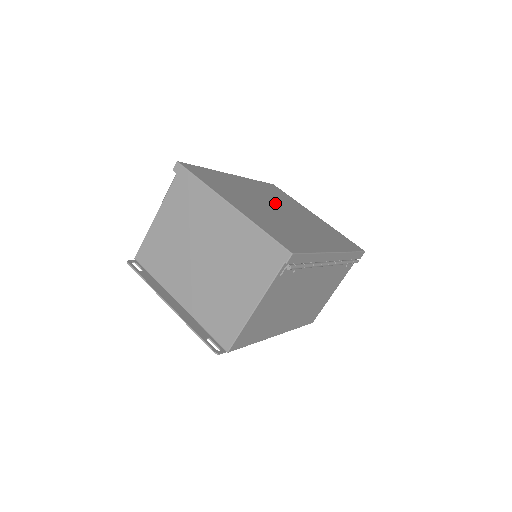
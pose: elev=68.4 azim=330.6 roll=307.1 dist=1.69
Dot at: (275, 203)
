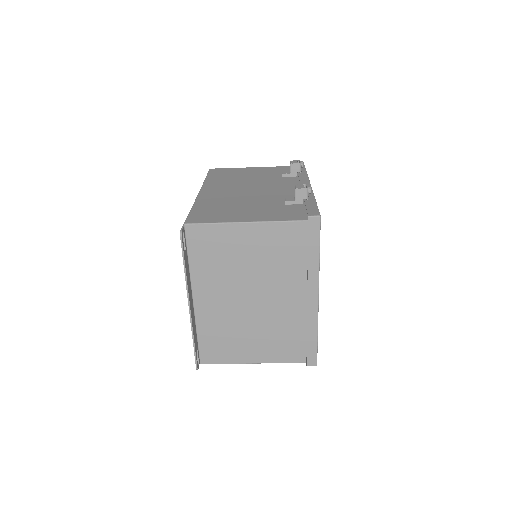
Dot at: occluded
